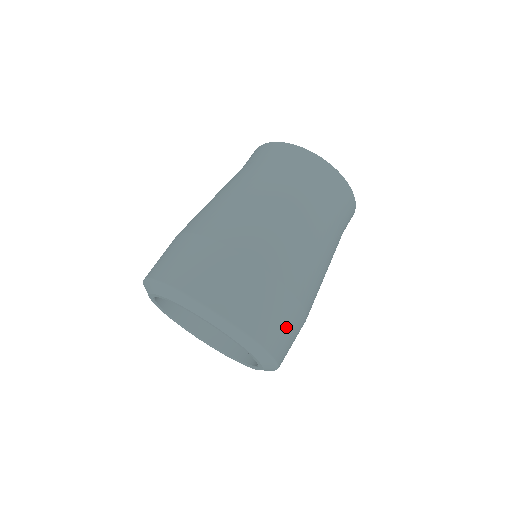
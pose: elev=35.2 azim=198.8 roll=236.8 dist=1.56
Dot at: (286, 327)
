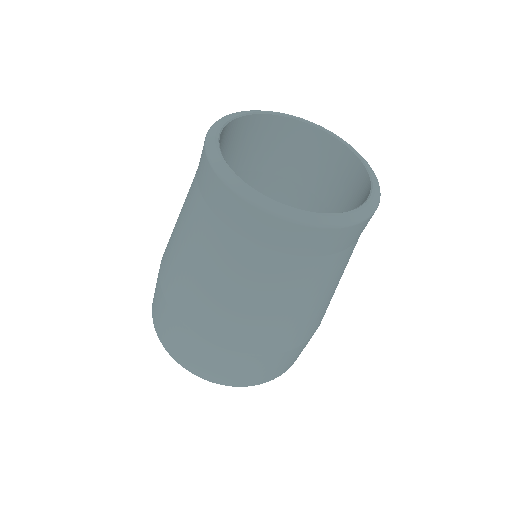
Dot at: (250, 371)
